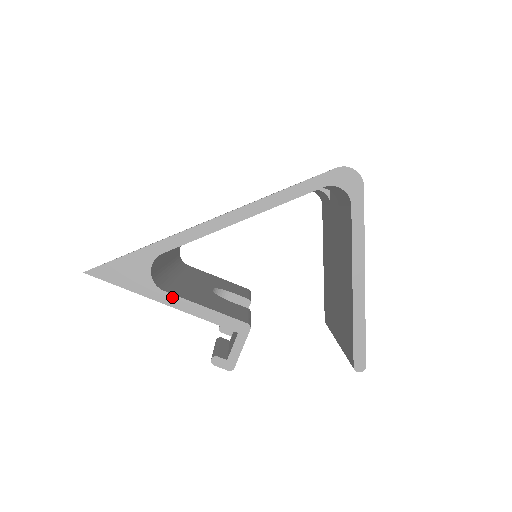
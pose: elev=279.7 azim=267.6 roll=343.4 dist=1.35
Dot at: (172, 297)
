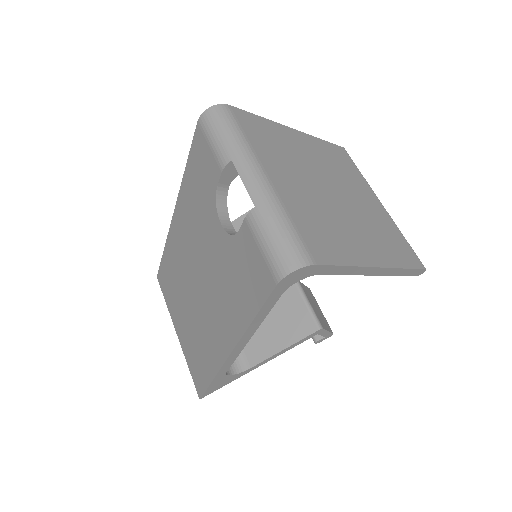
Dot at: (259, 364)
